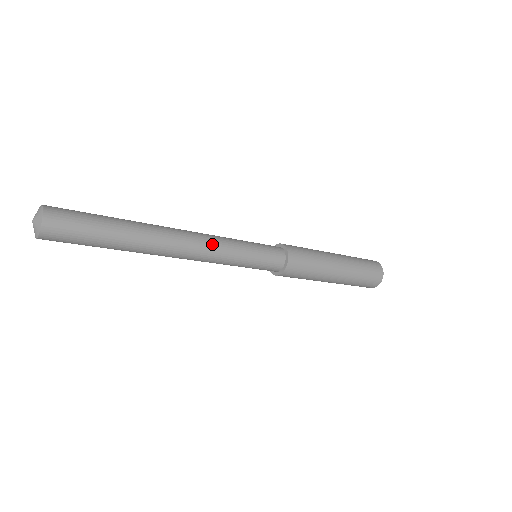
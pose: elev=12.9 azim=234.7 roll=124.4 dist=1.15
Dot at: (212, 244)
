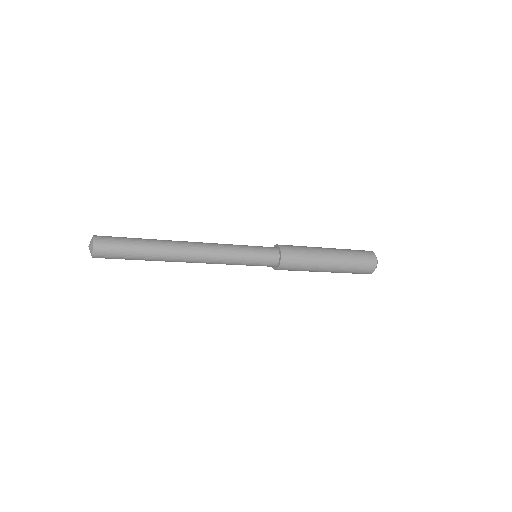
Dot at: (215, 245)
